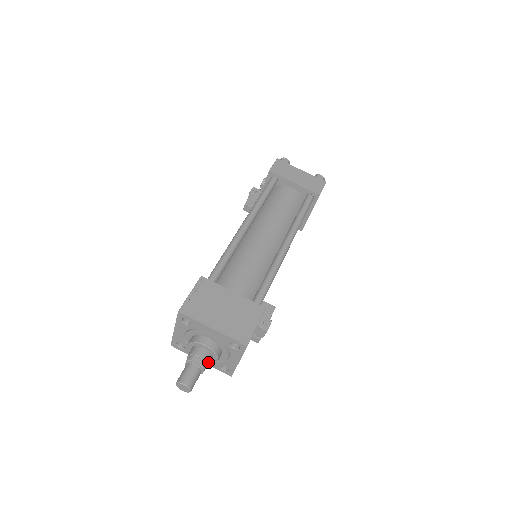
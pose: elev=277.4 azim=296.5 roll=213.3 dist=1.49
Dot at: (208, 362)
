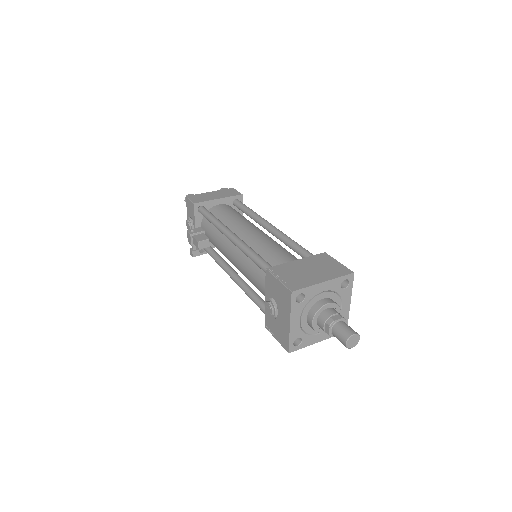
Dot at: (340, 315)
